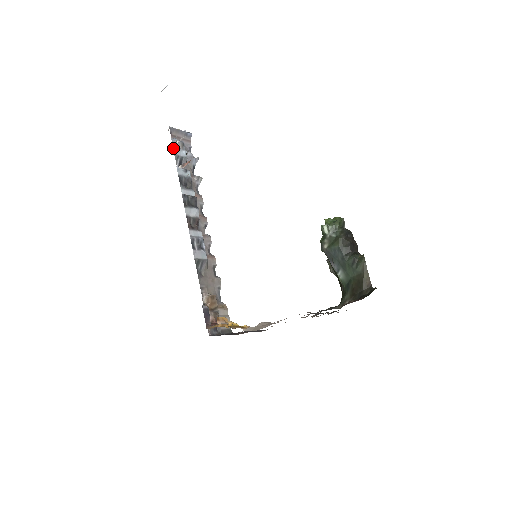
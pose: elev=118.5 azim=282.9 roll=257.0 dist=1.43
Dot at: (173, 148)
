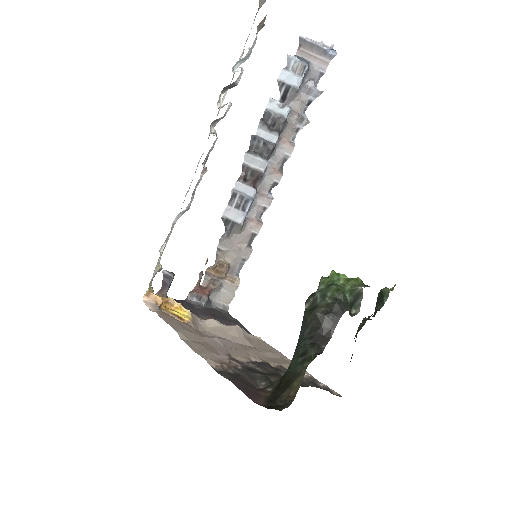
Dot at: (282, 70)
